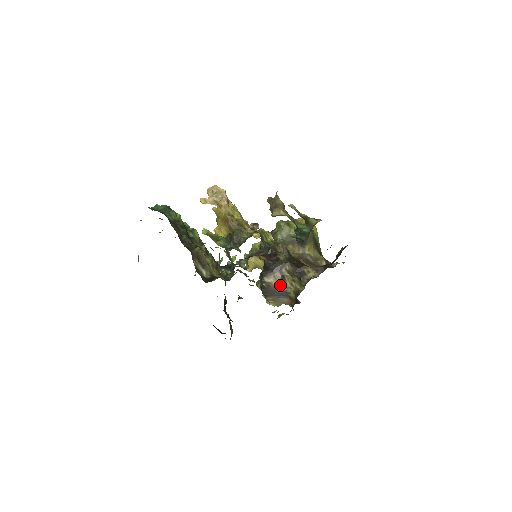
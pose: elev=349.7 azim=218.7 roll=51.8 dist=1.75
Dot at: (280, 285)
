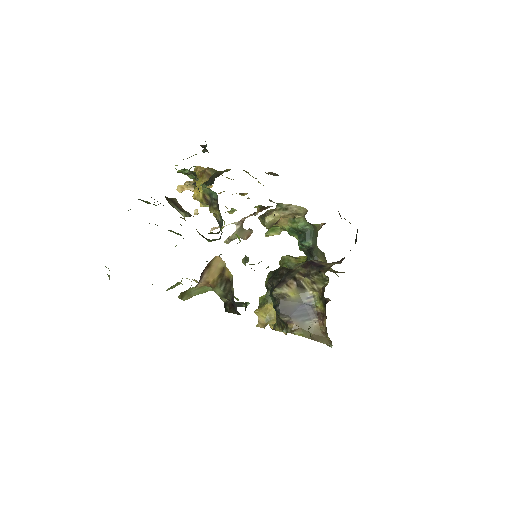
Dot at: (299, 296)
